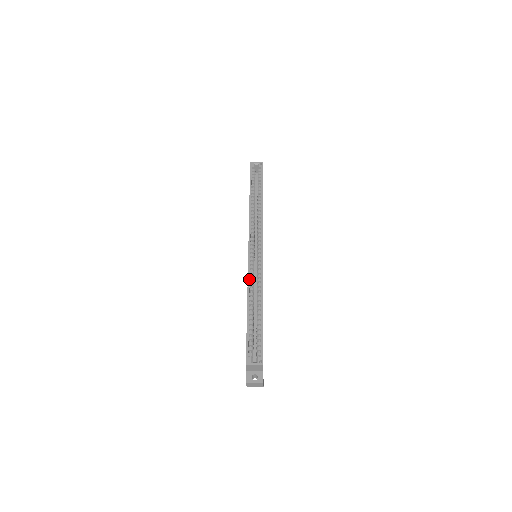
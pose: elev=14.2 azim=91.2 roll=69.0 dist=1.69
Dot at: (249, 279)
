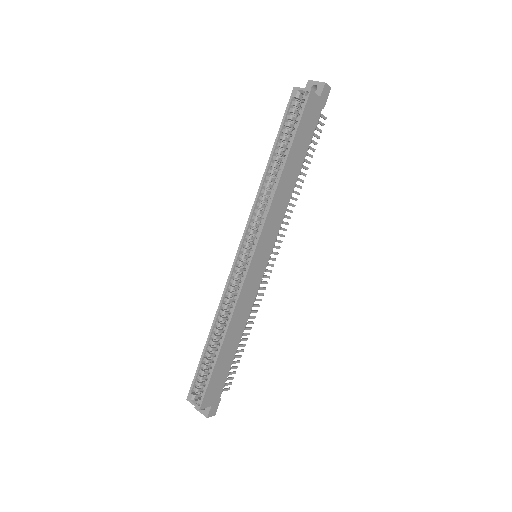
Dot at: (222, 298)
